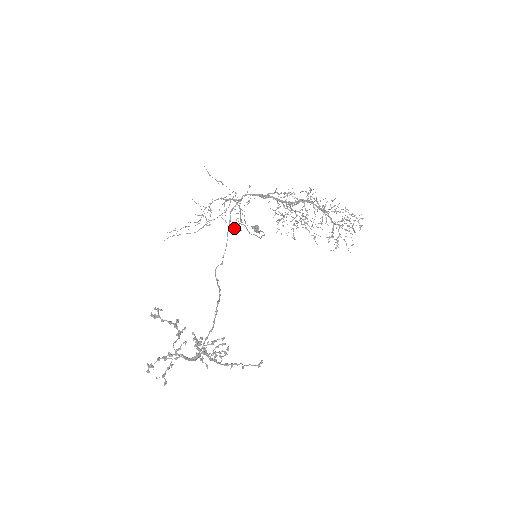
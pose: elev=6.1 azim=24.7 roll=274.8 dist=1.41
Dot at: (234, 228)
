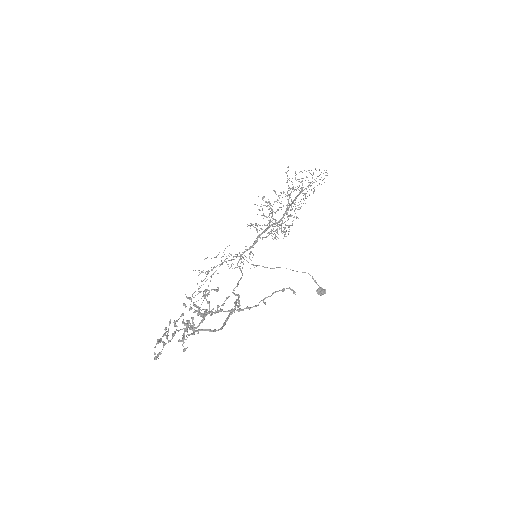
Dot at: occluded
